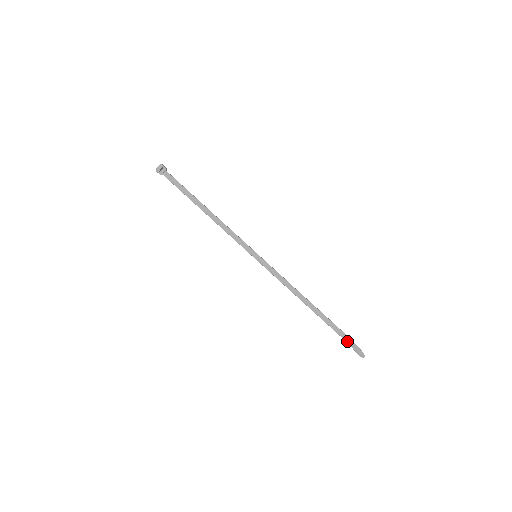
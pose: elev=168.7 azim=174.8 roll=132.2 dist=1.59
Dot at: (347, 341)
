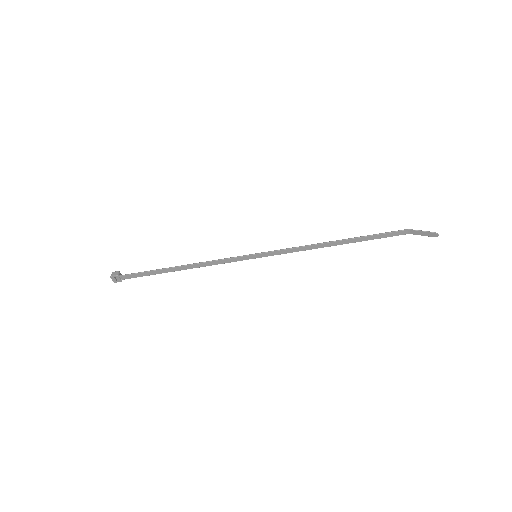
Dot at: (409, 233)
